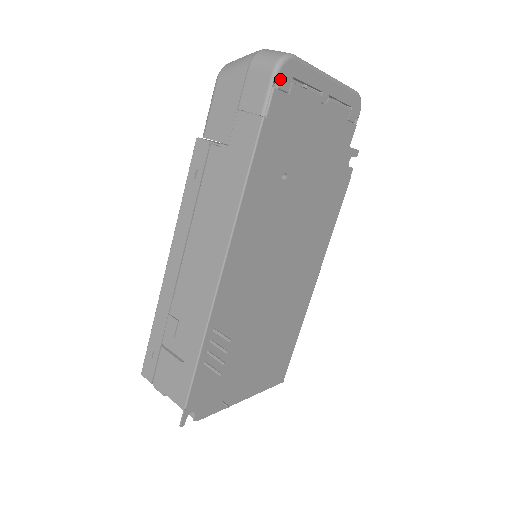
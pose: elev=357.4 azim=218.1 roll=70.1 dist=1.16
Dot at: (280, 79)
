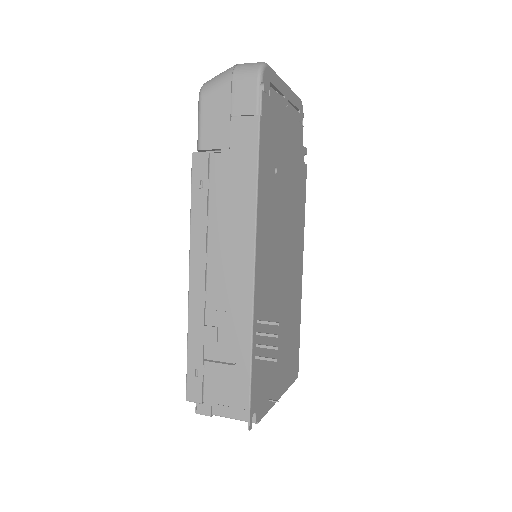
Dot at: (264, 83)
